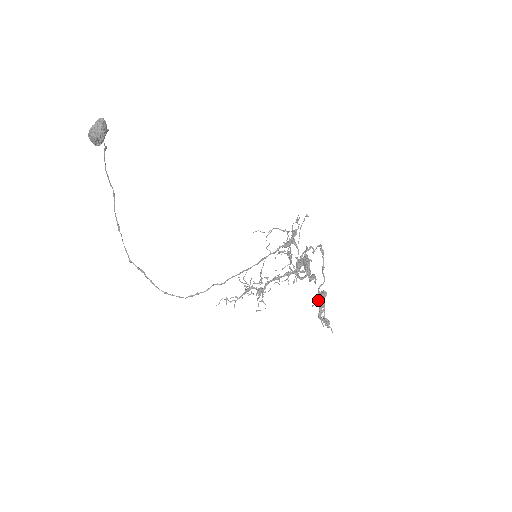
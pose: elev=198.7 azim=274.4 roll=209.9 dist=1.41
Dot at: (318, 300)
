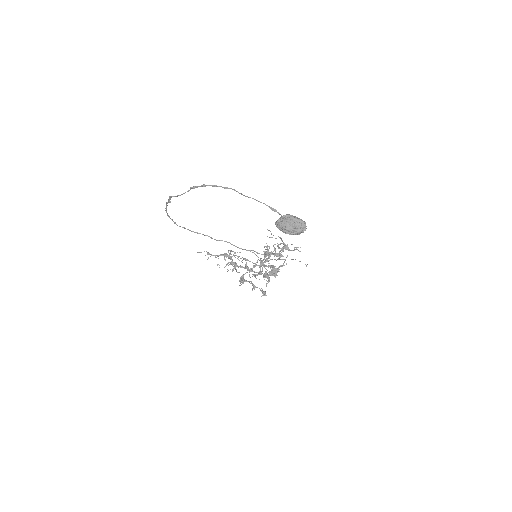
Dot at: occluded
